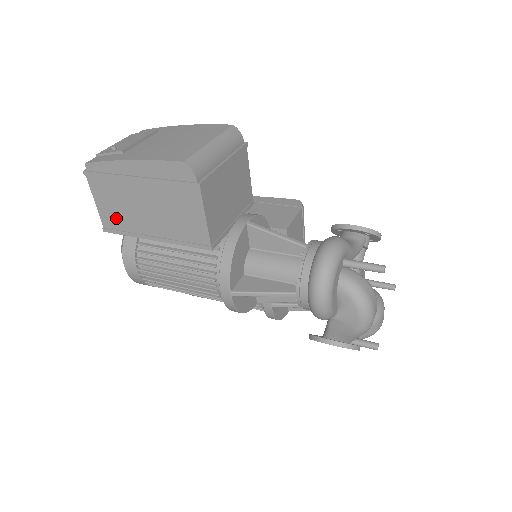
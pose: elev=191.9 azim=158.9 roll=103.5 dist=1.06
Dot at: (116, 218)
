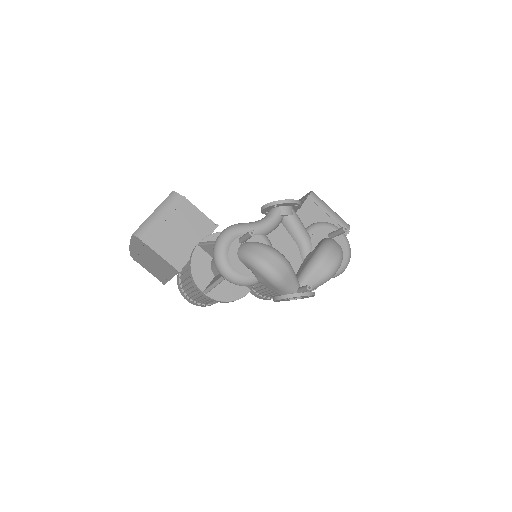
Dot at: (158, 276)
